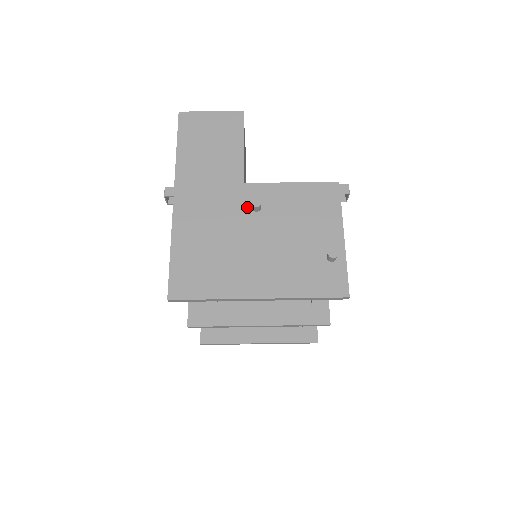
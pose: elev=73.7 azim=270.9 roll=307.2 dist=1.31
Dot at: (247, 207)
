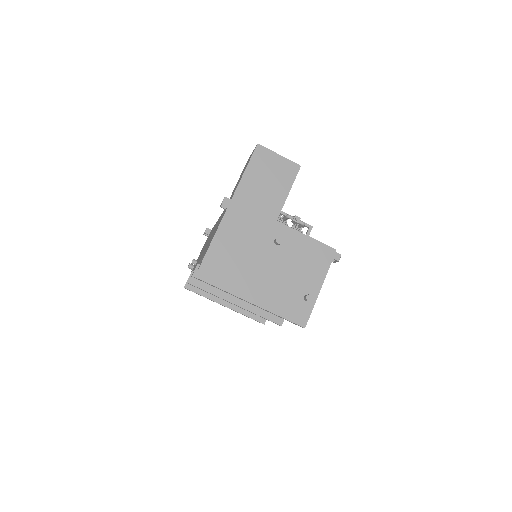
Dot at: (272, 239)
